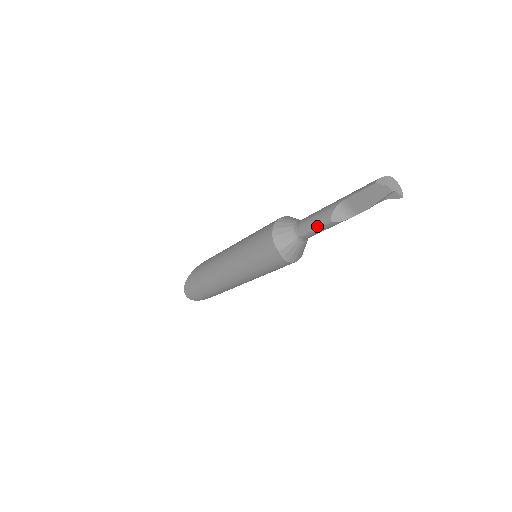
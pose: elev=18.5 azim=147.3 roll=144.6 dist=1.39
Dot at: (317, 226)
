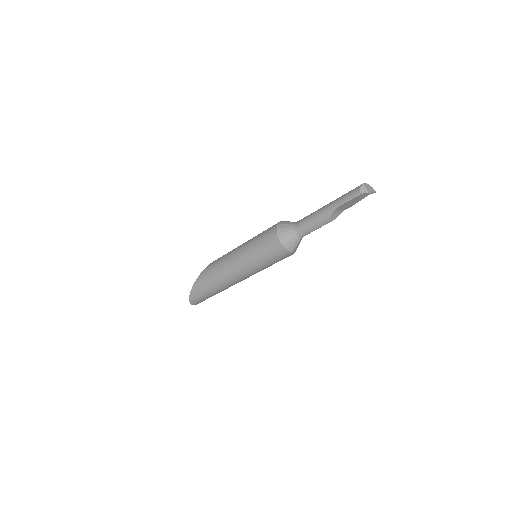
Dot at: (318, 228)
